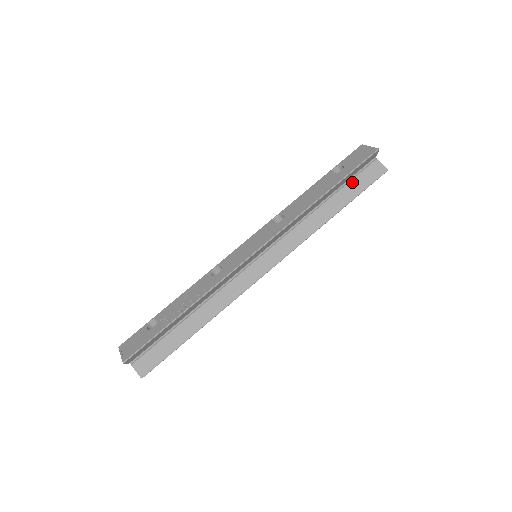
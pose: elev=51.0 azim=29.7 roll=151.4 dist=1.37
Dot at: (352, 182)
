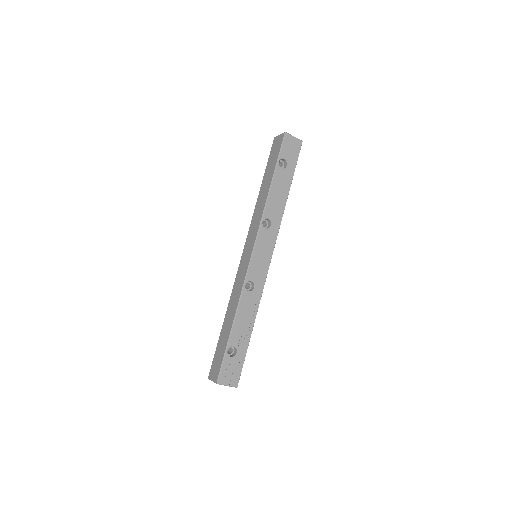
Dot at: occluded
